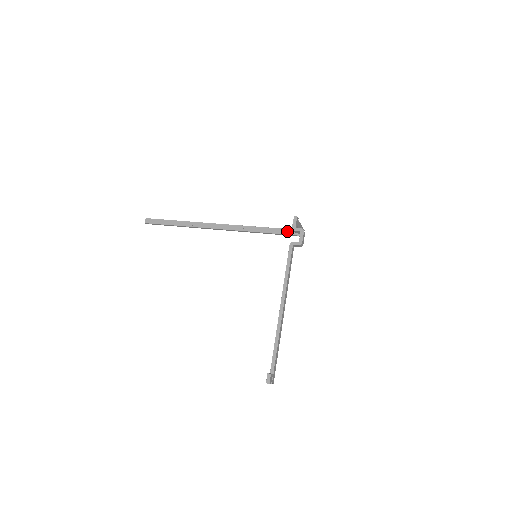
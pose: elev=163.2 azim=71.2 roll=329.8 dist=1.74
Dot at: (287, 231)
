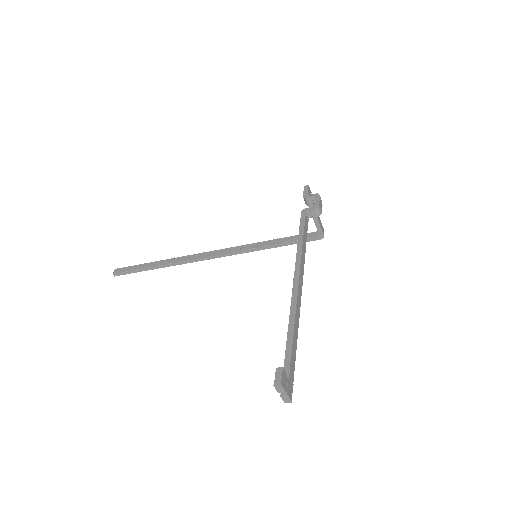
Dot at: occluded
